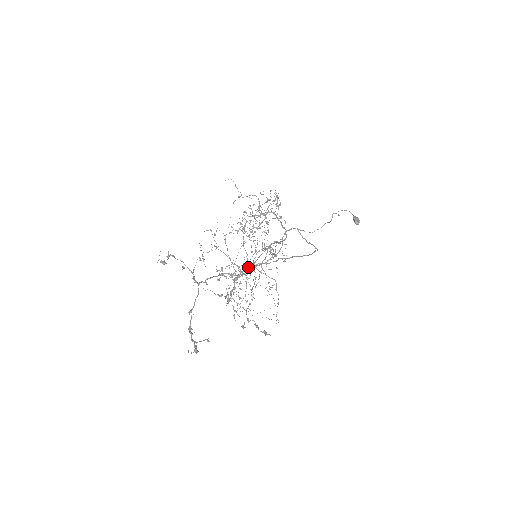
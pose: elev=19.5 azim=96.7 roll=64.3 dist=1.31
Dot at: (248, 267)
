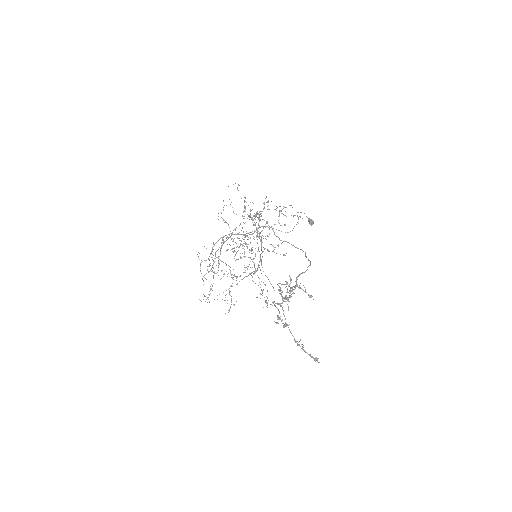
Dot at: (297, 277)
